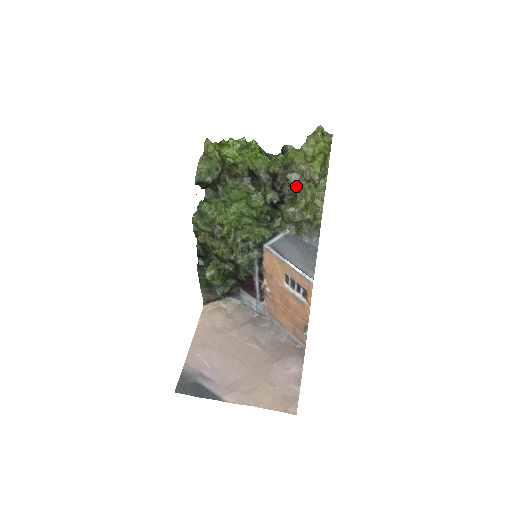
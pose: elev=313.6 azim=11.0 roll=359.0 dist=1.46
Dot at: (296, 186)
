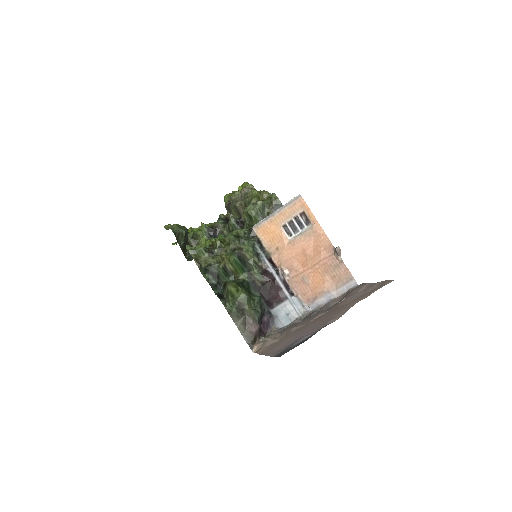
Dot at: (243, 200)
